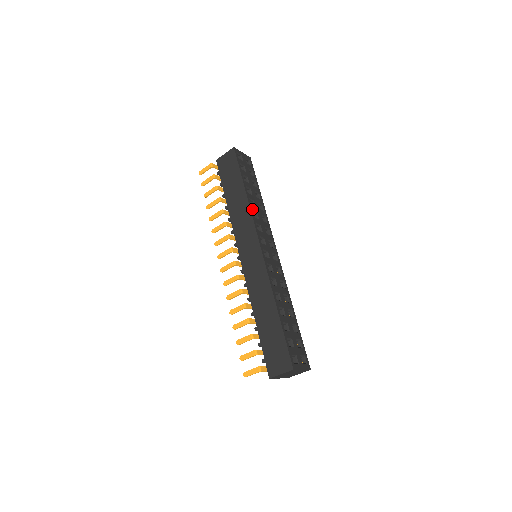
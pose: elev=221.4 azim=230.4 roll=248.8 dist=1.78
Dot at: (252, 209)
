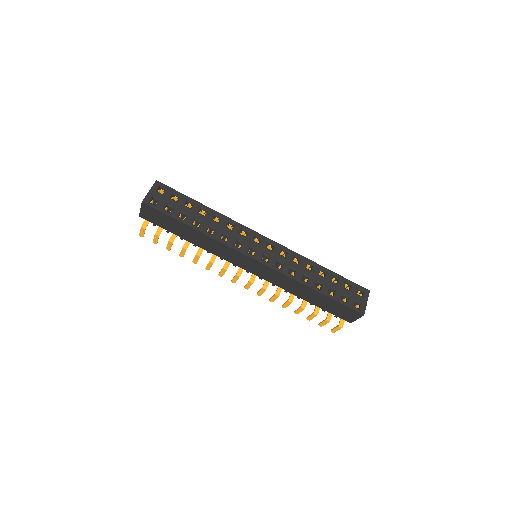
Dot at: (218, 238)
